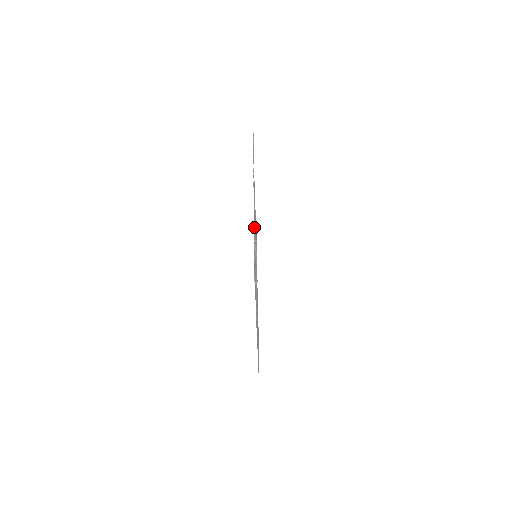
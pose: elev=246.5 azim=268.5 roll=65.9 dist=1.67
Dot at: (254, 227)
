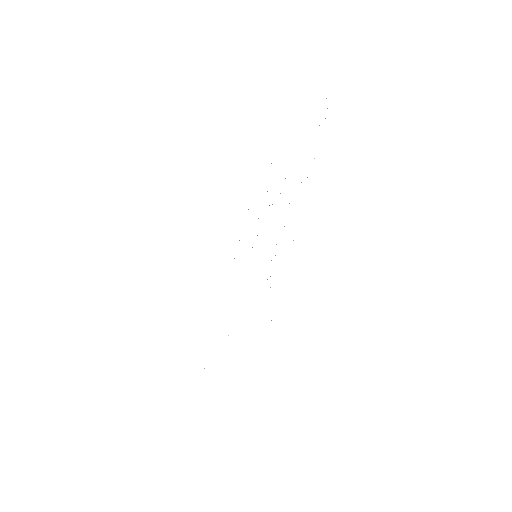
Dot at: occluded
